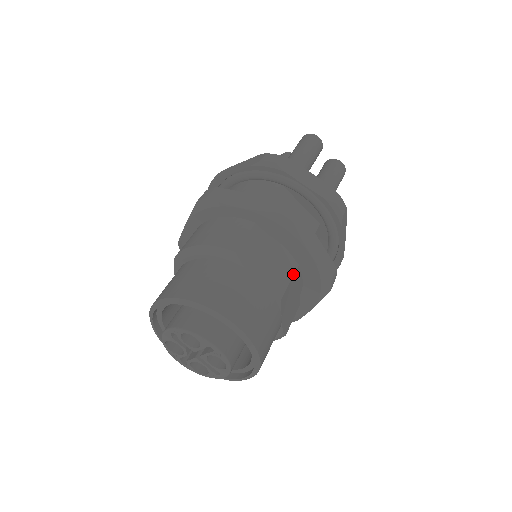
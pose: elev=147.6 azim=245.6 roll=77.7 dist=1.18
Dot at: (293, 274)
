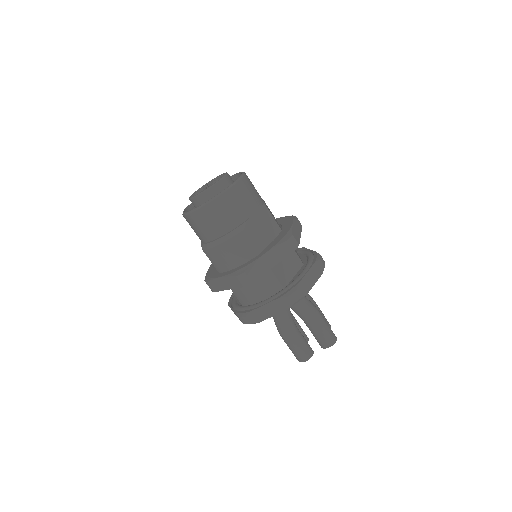
Dot at: (277, 223)
